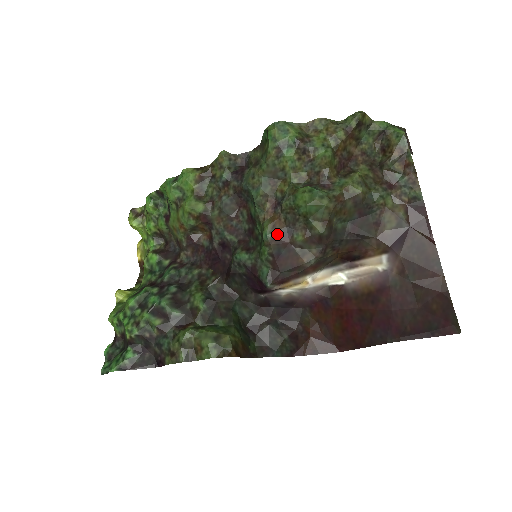
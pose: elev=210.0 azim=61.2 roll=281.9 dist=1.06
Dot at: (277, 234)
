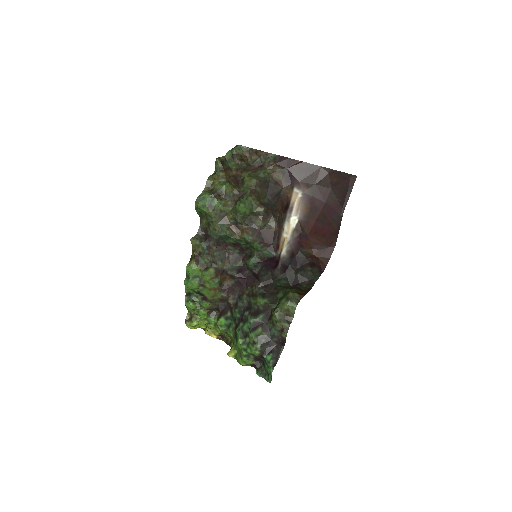
Dot at: (251, 233)
